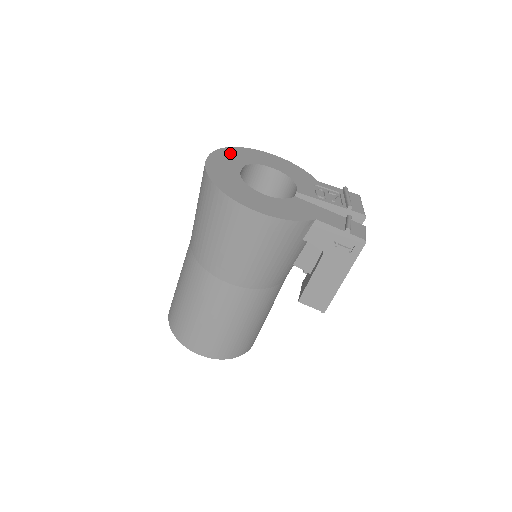
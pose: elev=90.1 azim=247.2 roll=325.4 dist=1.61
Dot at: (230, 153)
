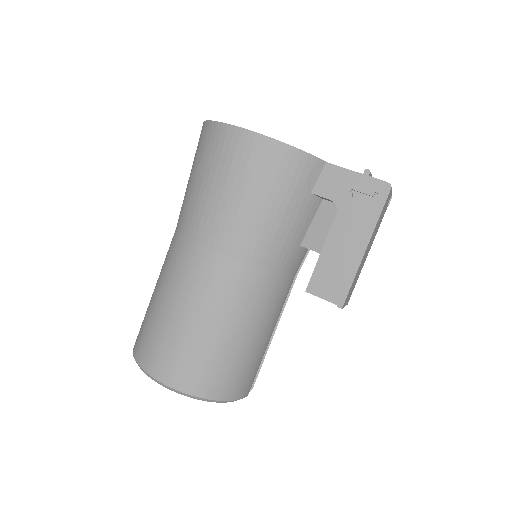
Dot at: occluded
